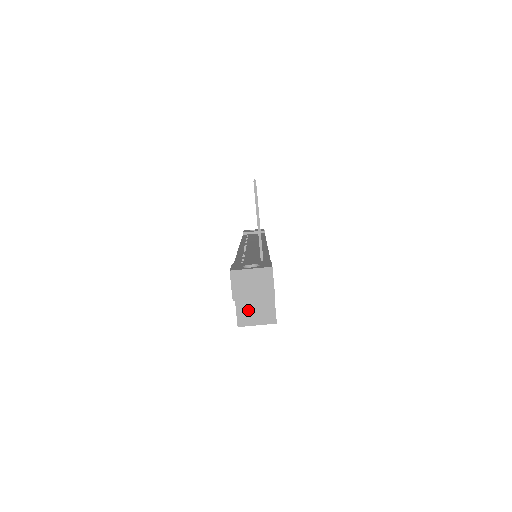
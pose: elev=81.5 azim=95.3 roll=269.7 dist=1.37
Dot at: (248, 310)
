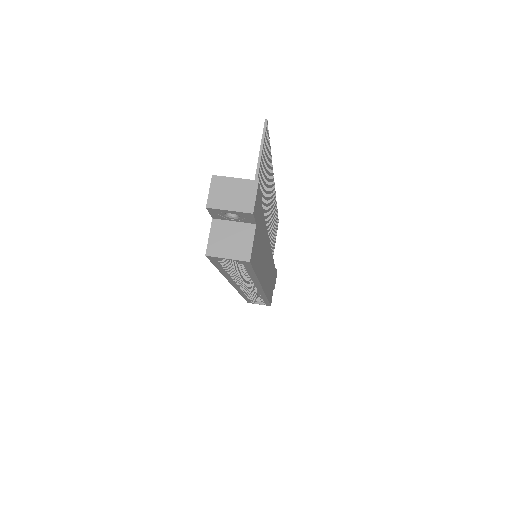
Dot at: (222, 239)
